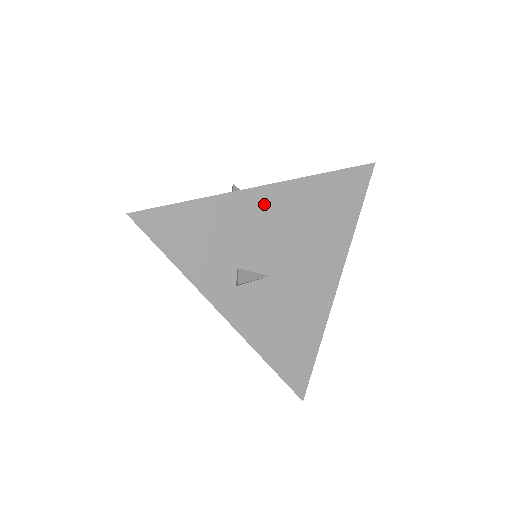
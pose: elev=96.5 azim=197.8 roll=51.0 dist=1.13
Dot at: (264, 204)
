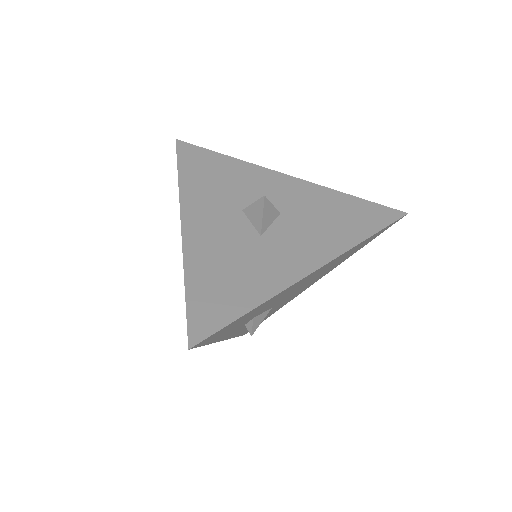
Dot at: (303, 280)
